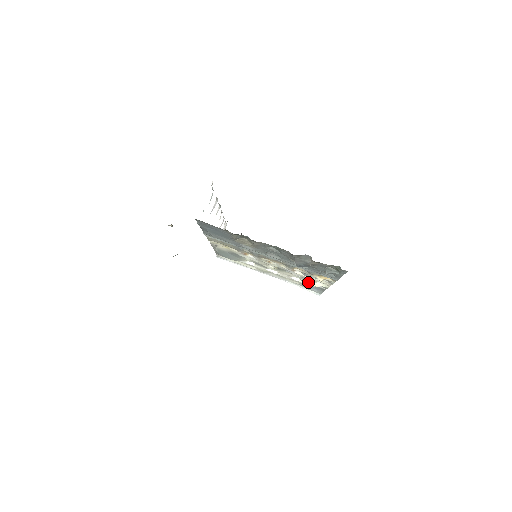
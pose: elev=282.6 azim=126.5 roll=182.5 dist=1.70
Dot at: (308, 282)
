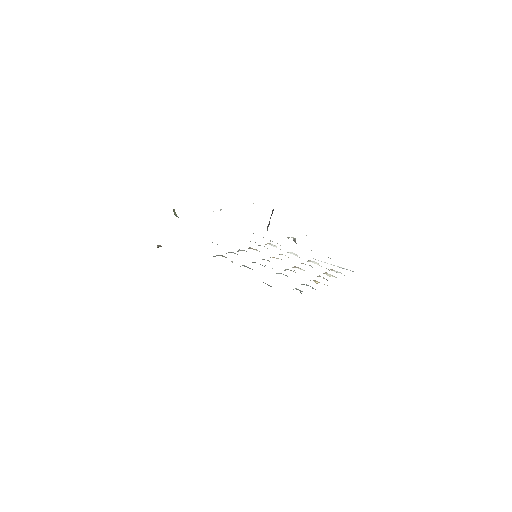
Dot at: occluded
